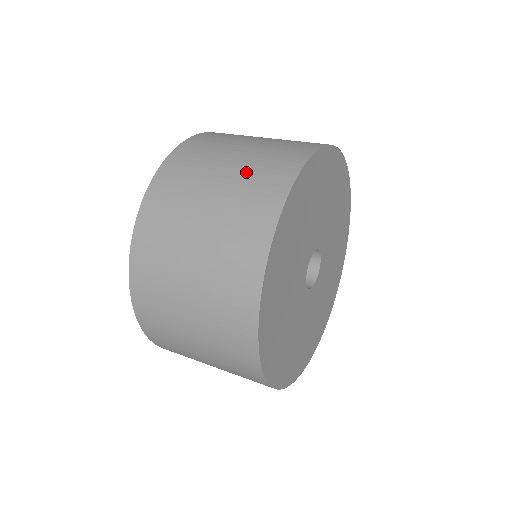
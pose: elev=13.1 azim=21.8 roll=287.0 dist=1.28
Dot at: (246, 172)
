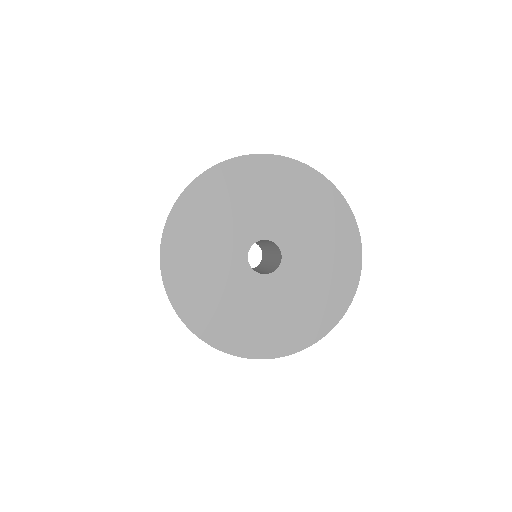
Dot at: occluded
